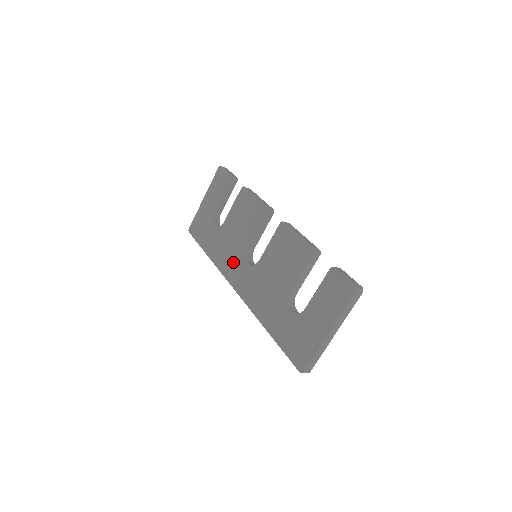
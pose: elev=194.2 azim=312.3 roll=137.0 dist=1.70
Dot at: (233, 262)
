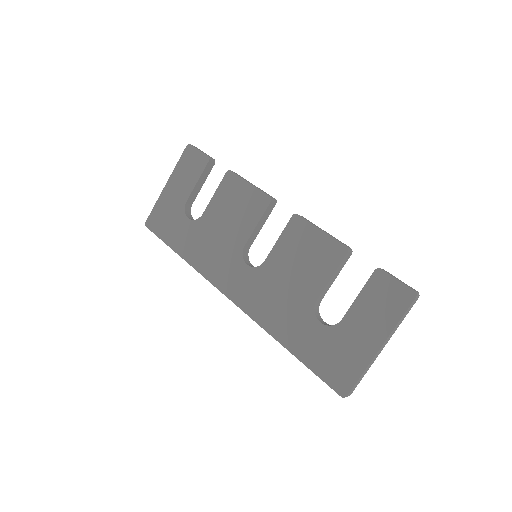
Dot at: (223, 264)
